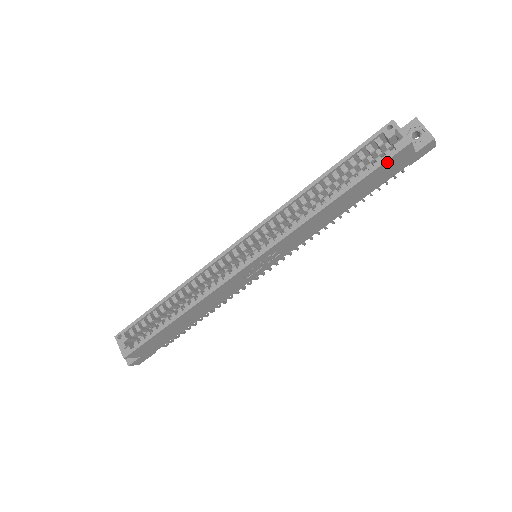
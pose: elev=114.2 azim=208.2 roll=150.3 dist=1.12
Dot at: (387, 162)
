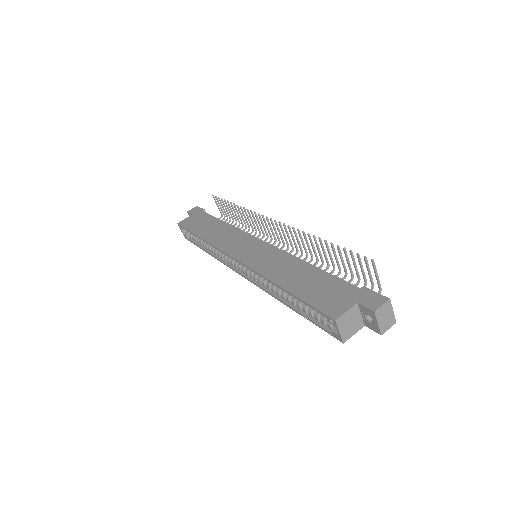
Dot at: (327, 329)
